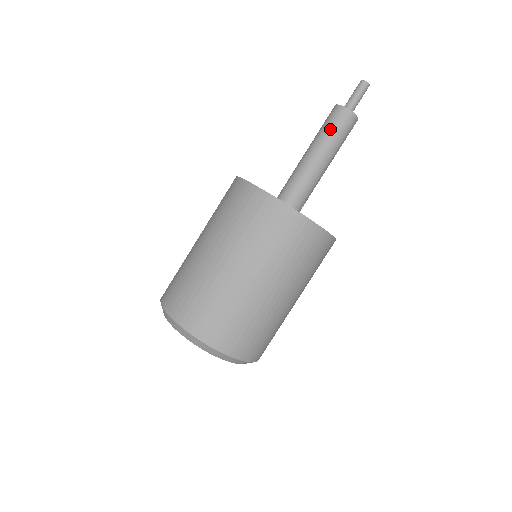
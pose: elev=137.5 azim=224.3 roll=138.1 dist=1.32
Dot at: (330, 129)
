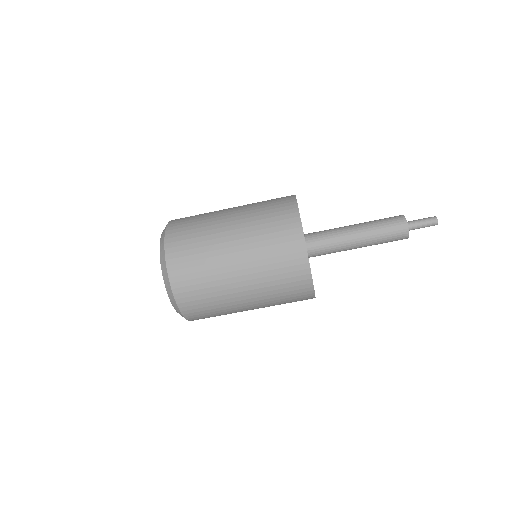
Dot at: (380, 219)
